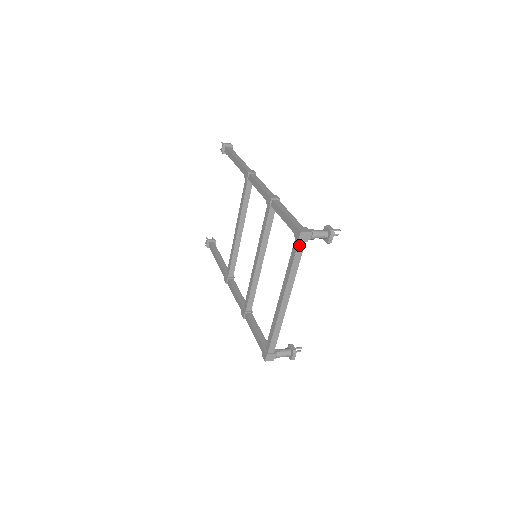
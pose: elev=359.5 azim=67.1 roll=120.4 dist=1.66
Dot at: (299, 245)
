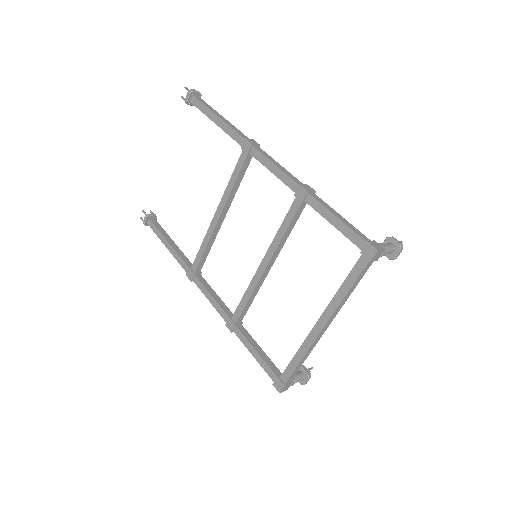
Dot at: (367, 265)
